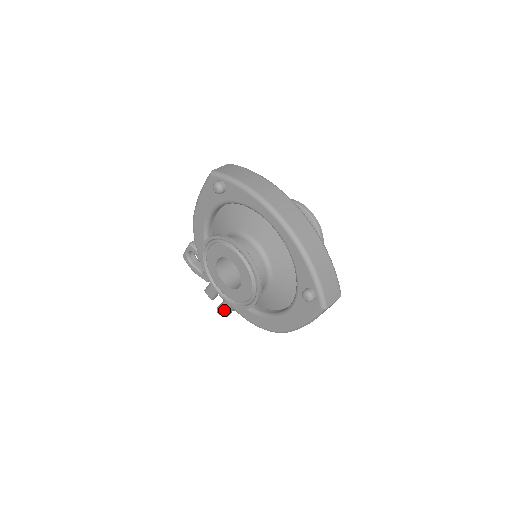
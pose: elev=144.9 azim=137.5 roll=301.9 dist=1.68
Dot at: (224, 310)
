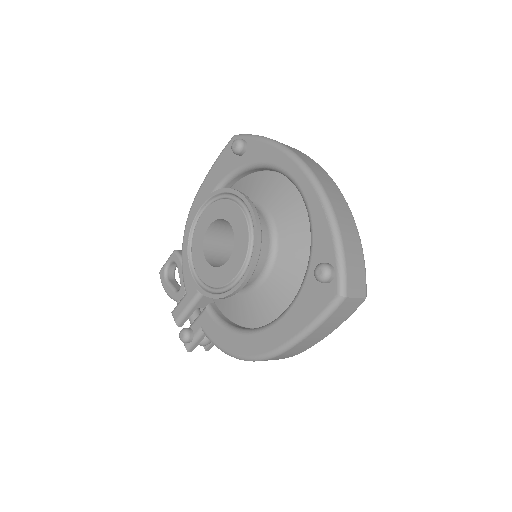
Dot at: (190, 333)
